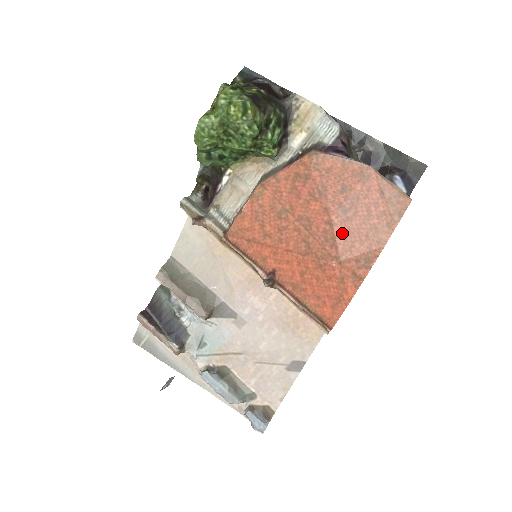
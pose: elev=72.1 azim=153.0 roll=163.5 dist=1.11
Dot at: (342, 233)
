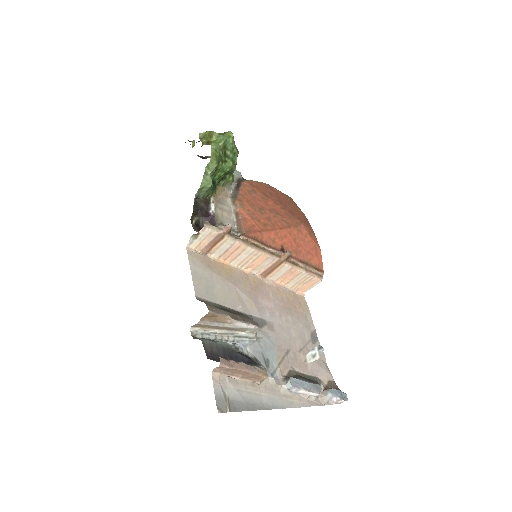
Dot at: (291, 212)
